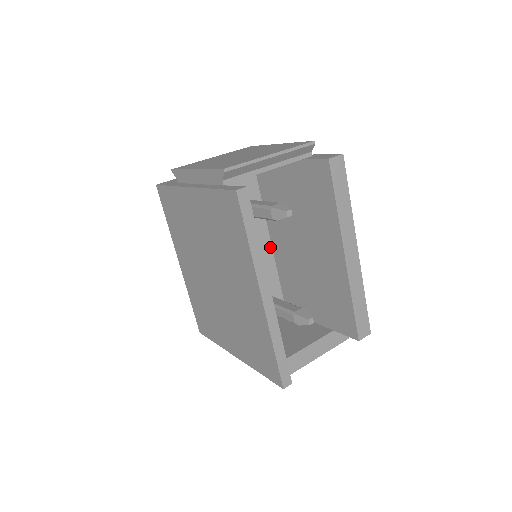
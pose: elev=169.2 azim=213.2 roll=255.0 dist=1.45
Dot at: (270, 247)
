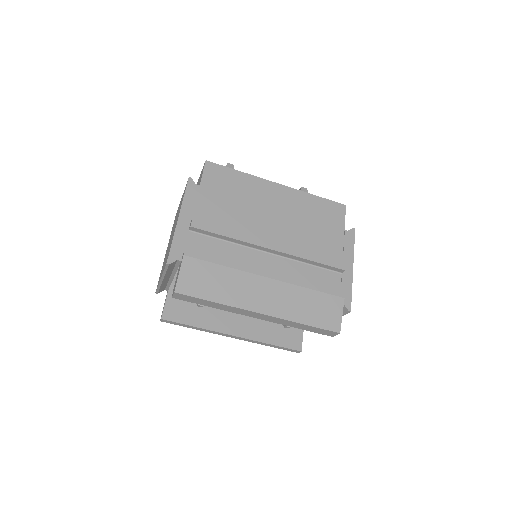
Dot at: occluded
